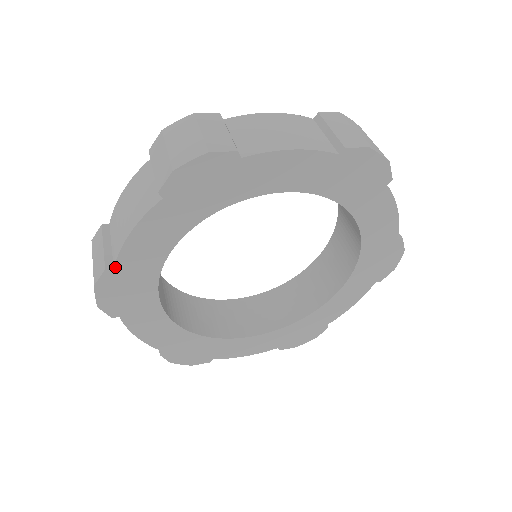
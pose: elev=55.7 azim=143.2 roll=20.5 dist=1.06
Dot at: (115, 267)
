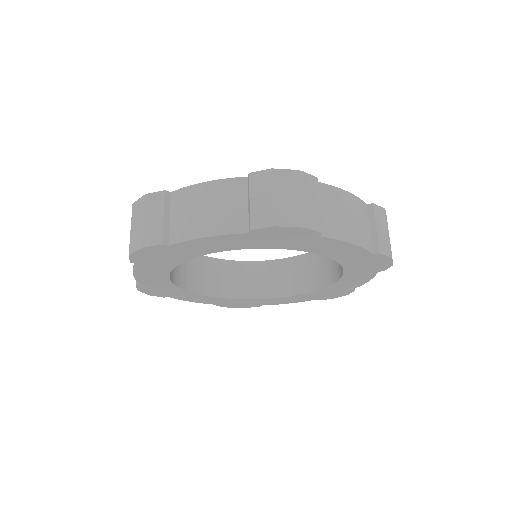
Dot at: (170, 245)
